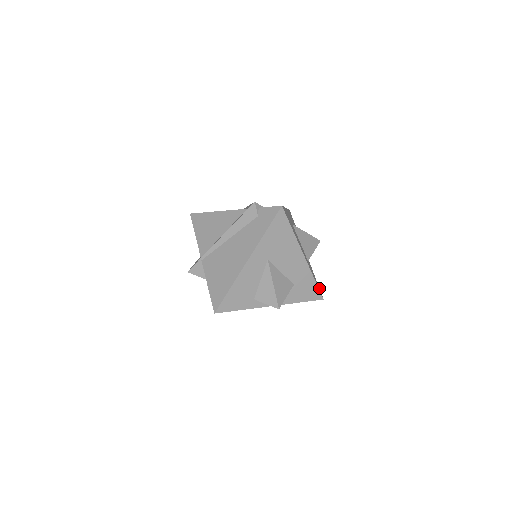
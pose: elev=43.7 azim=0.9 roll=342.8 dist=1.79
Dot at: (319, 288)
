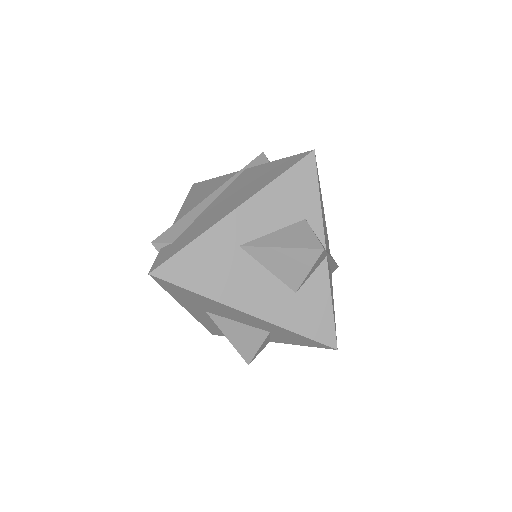
Dot at: (334, 328)
